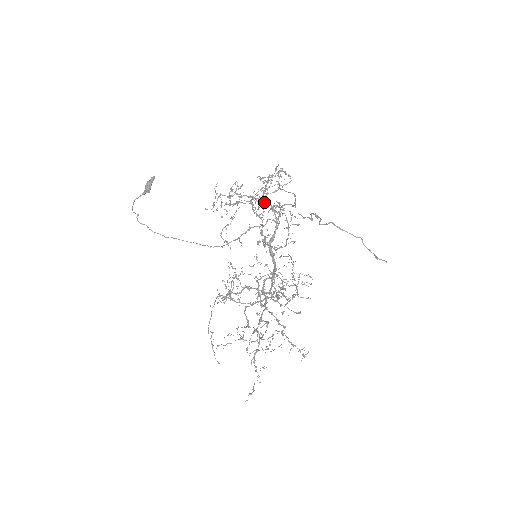
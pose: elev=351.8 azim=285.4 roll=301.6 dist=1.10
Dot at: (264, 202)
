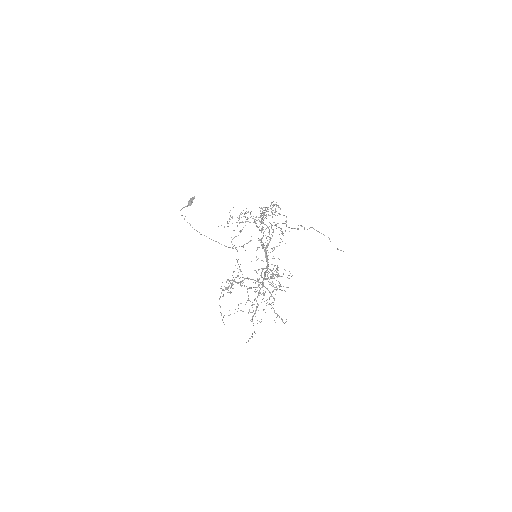
Dot at: occluded
